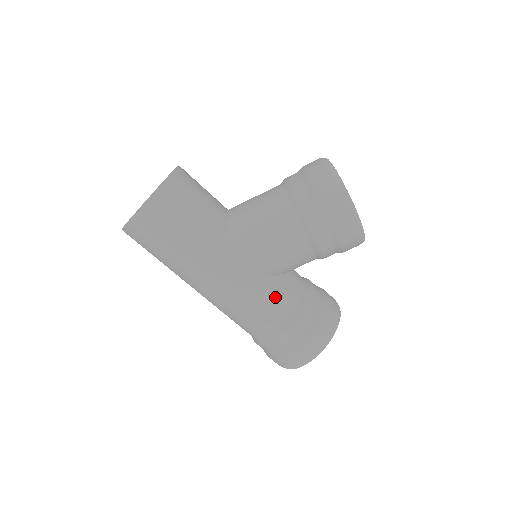
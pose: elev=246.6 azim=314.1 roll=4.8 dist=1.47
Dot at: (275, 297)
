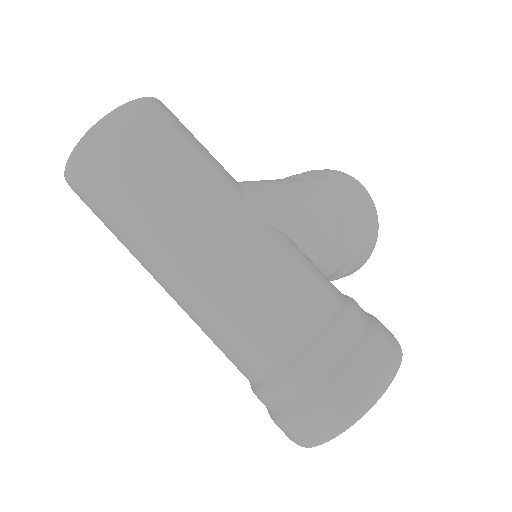
Dot at: (315, 268)
